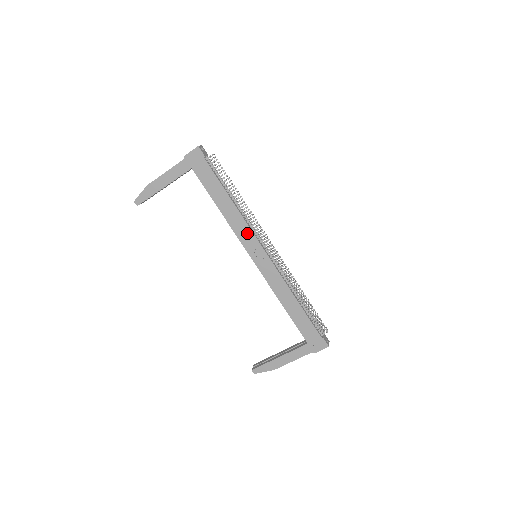
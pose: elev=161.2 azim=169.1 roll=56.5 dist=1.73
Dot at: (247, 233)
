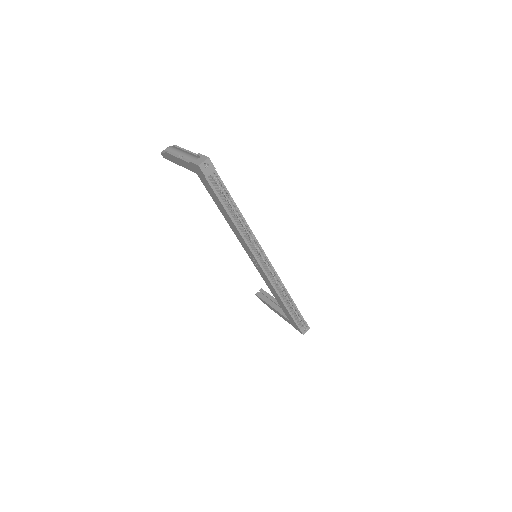
Dot at: (245, 244)
